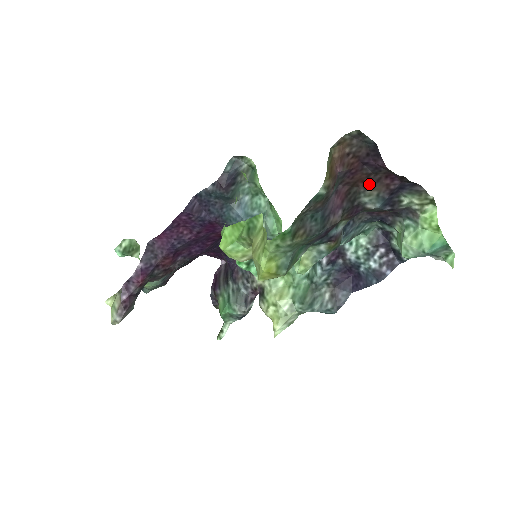
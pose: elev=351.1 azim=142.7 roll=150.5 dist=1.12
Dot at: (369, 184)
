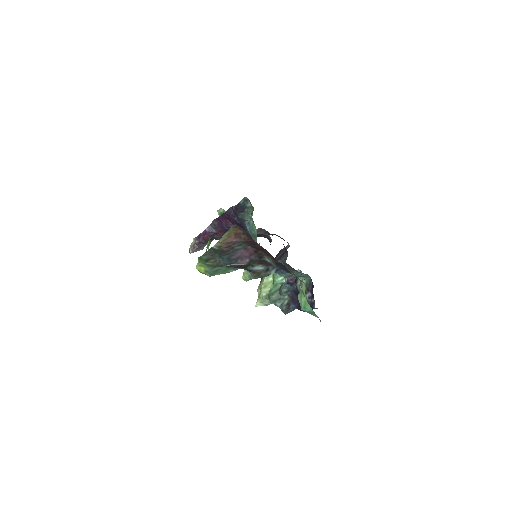
Dot at: (266, 253)
